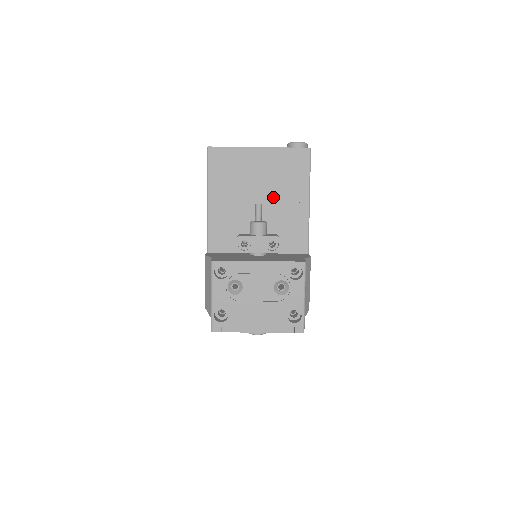
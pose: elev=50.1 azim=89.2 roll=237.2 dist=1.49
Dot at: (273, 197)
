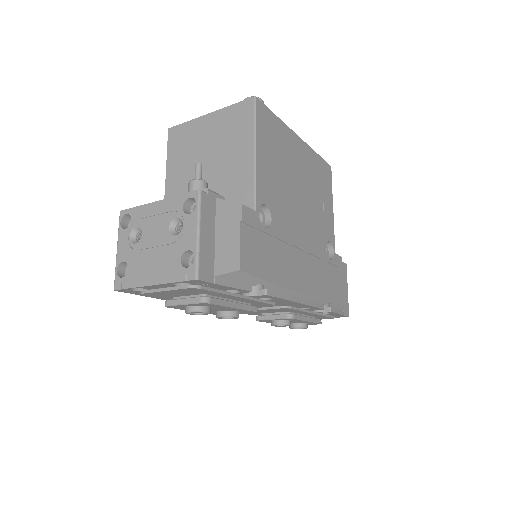
Dot at: (220, 158)
